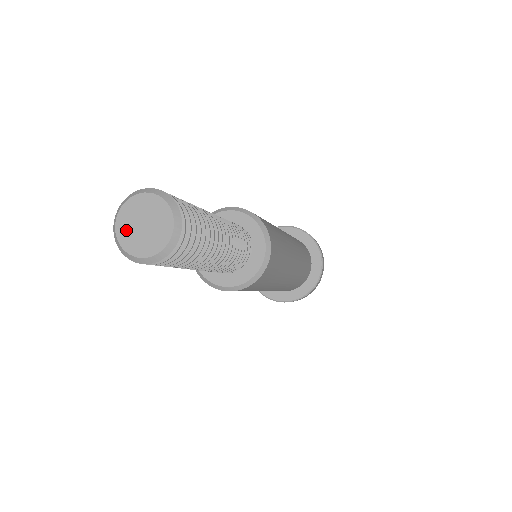
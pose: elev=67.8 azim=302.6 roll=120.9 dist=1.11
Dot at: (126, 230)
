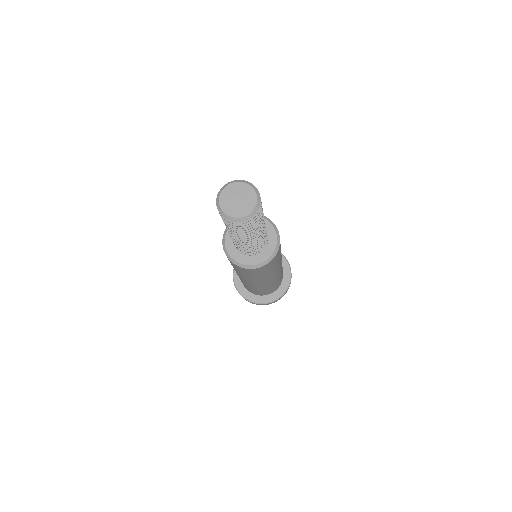
Dot at: (226, 197)
